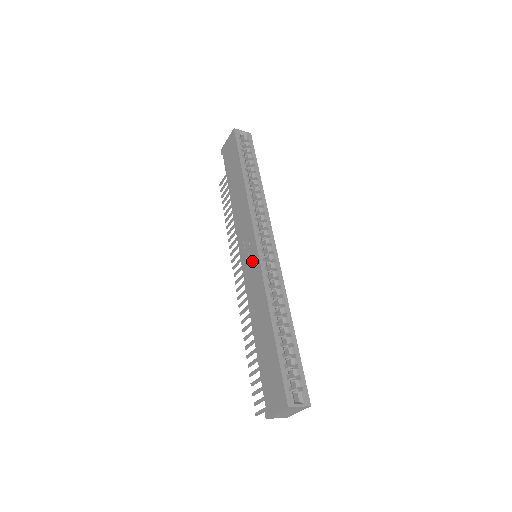
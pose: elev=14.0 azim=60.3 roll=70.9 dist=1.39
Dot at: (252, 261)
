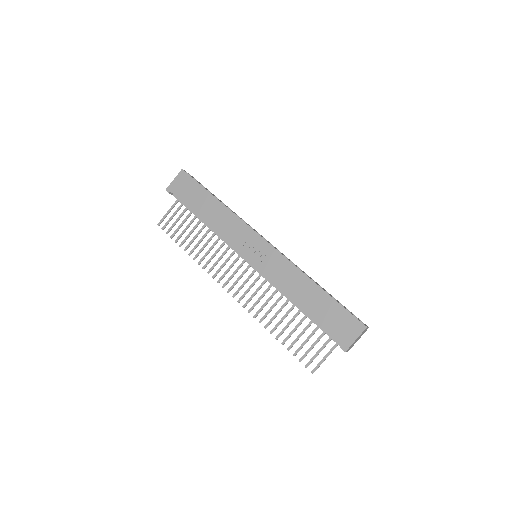
Dot at: (266, 255)
